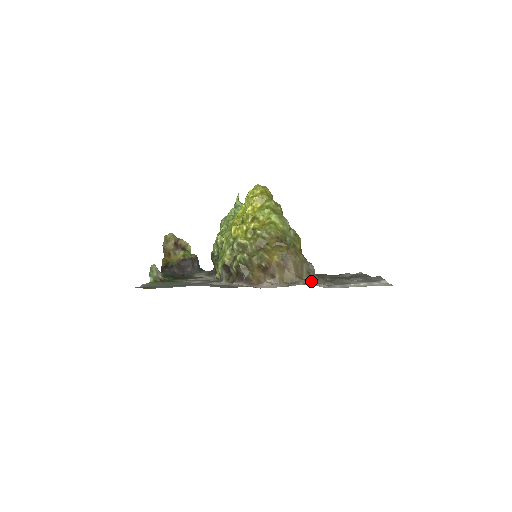
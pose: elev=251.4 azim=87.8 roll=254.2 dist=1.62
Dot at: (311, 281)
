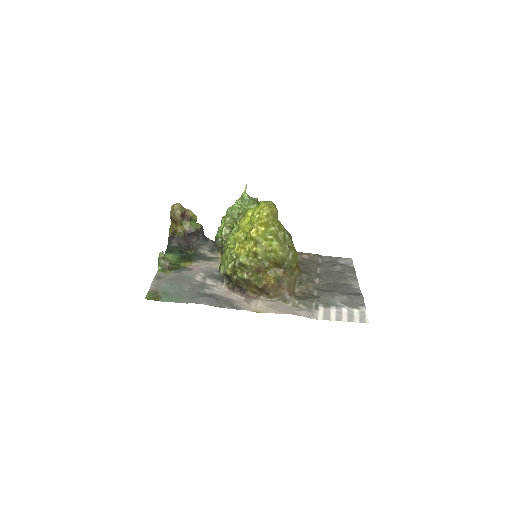
Dot at: (300, 301)
